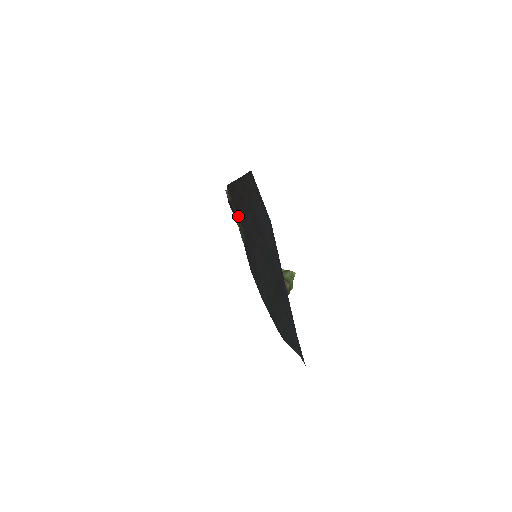
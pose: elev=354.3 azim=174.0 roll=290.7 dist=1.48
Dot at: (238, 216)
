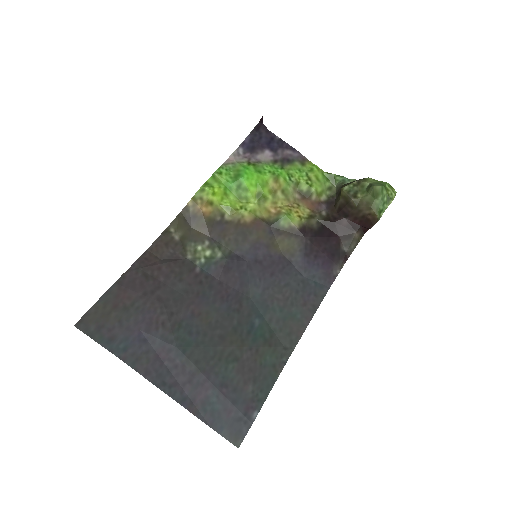
Dot at: (186, 259)
